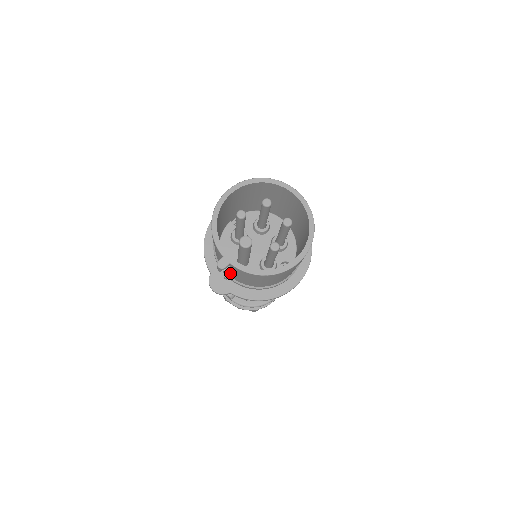
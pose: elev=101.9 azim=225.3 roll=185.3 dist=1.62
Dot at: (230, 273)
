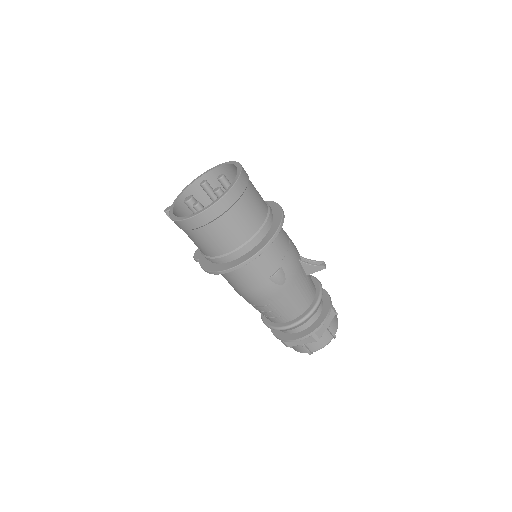
Dot at: occluded
